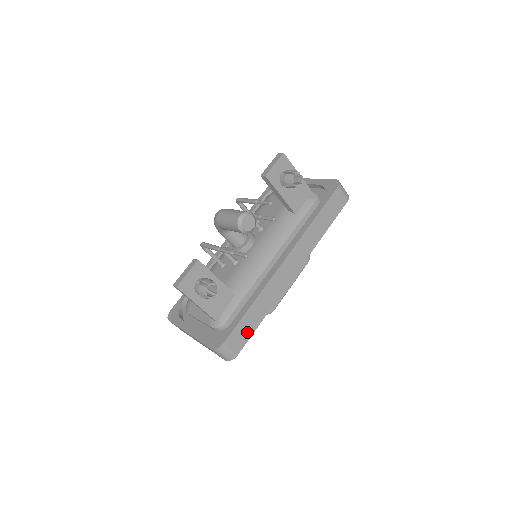
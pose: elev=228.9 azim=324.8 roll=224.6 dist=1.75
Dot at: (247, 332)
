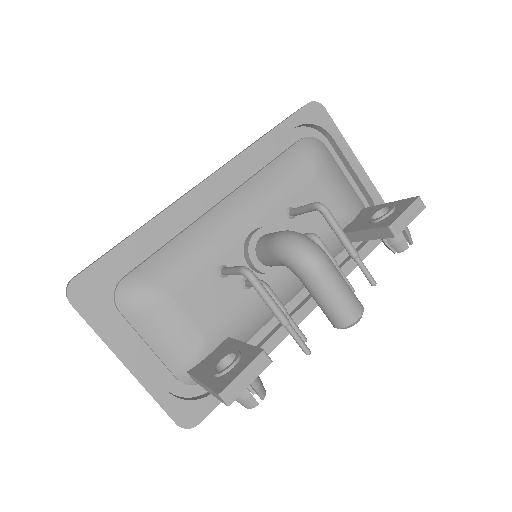
Dot at: occluded
